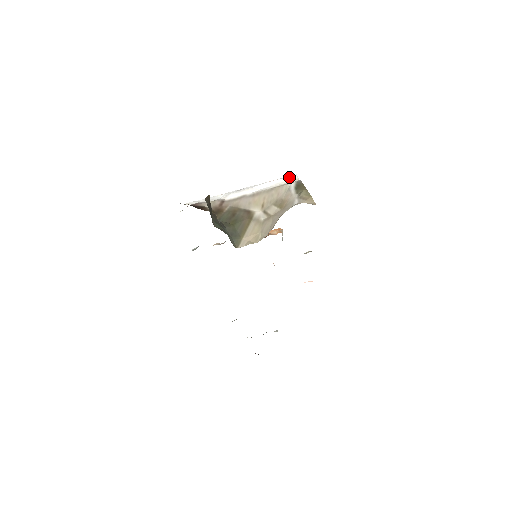
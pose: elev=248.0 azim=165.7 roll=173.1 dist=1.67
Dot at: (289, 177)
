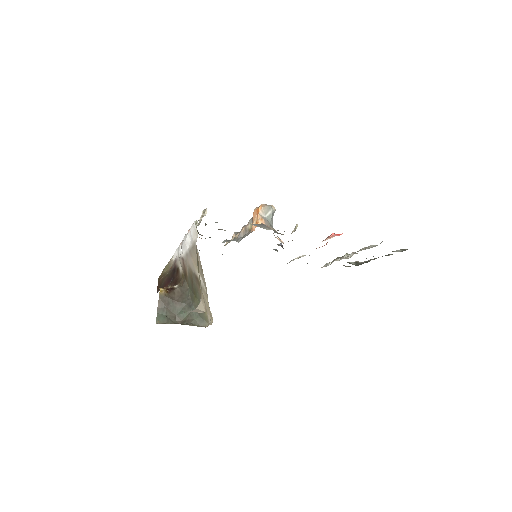
Dot at: (193, 227)
